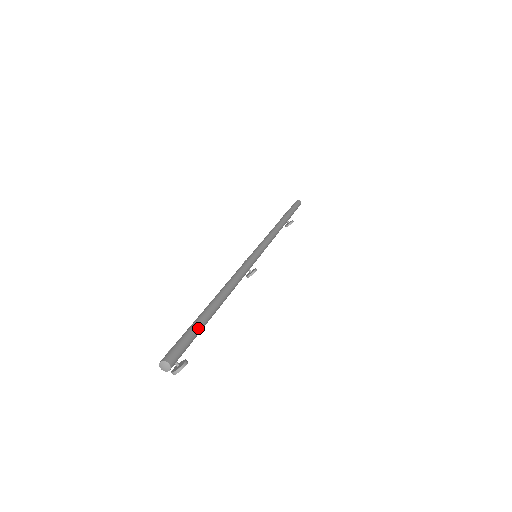
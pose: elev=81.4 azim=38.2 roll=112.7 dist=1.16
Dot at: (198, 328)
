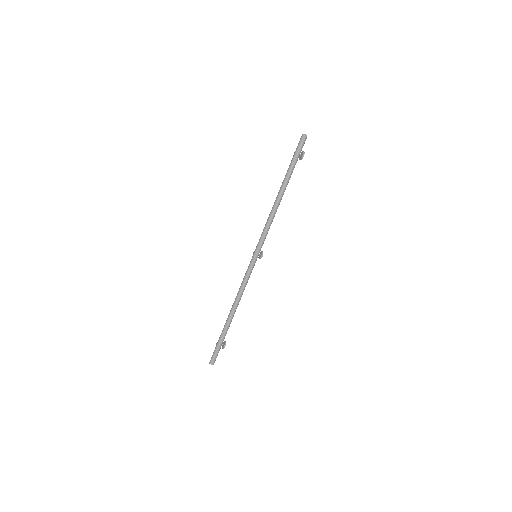
Dot at: (221, 341)
